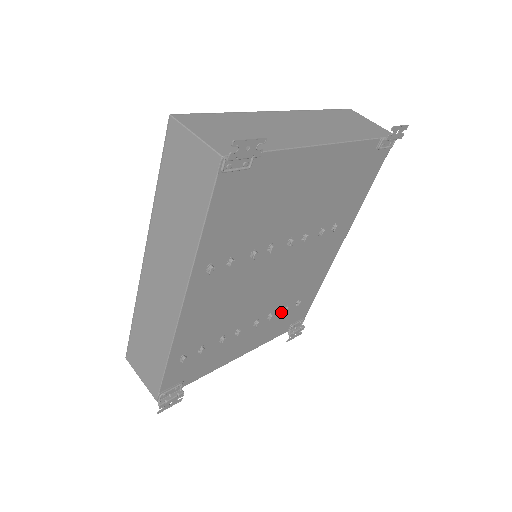
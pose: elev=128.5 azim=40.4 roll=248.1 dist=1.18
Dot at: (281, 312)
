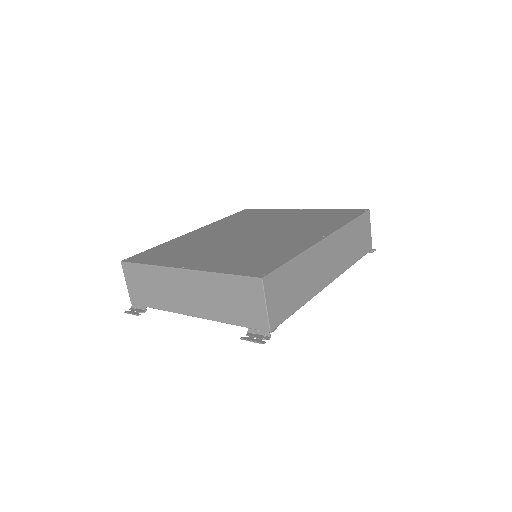
Dot at: occluded
